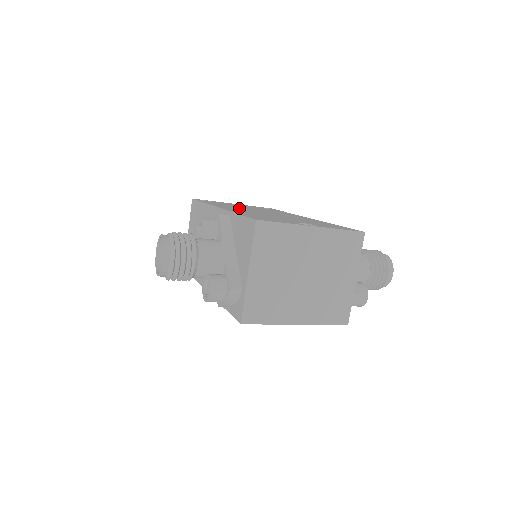
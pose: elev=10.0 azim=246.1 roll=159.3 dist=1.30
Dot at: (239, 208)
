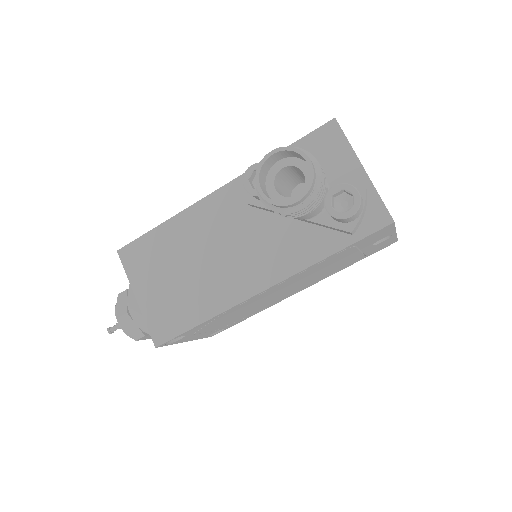
Dot at: occluded
